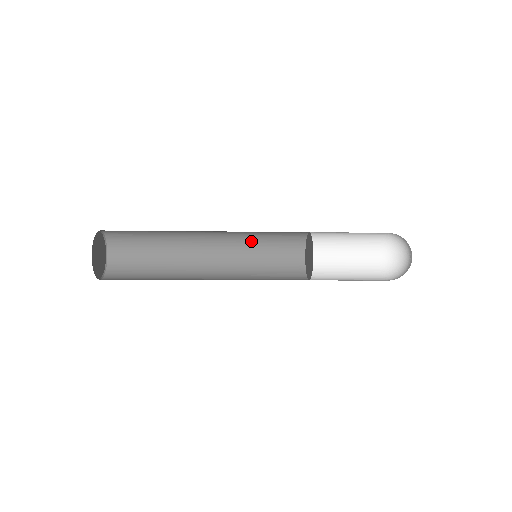
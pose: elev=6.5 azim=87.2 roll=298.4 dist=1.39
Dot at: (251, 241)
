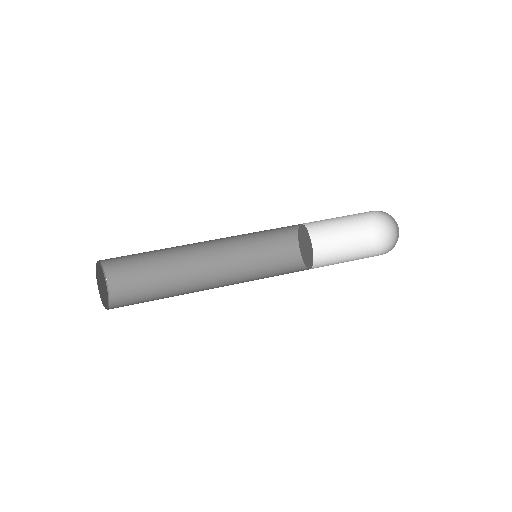
Dot at: occluded
